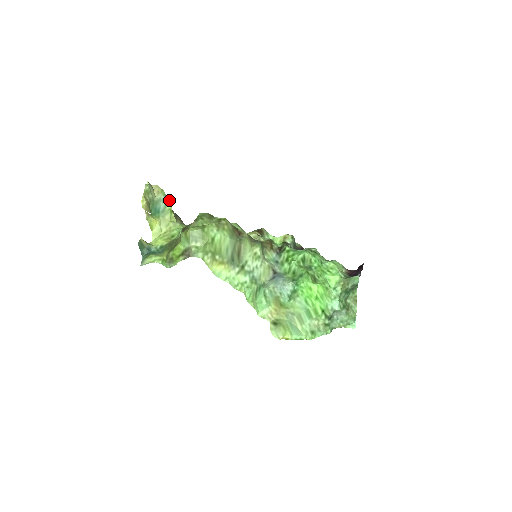
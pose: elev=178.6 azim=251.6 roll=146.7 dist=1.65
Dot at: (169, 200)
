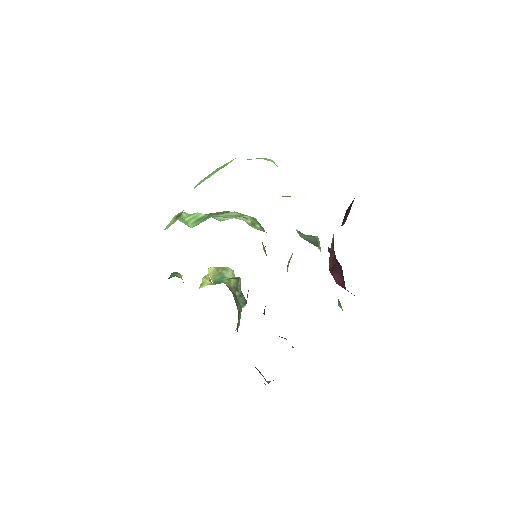
Dot at: (237, 279)
